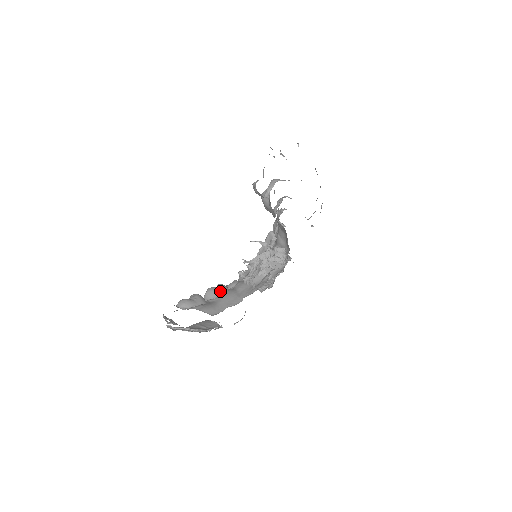
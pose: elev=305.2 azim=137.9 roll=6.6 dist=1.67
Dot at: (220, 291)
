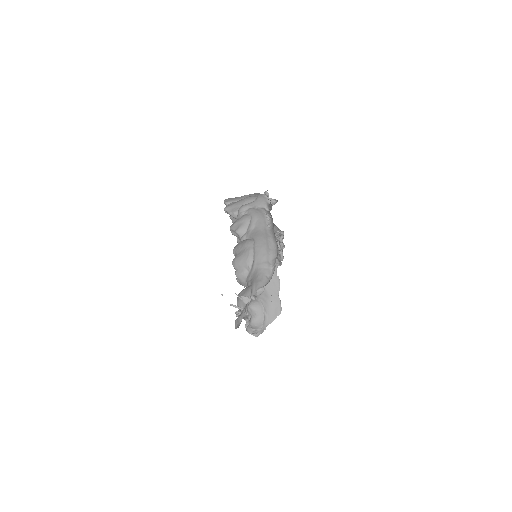
Dot at: occluded
